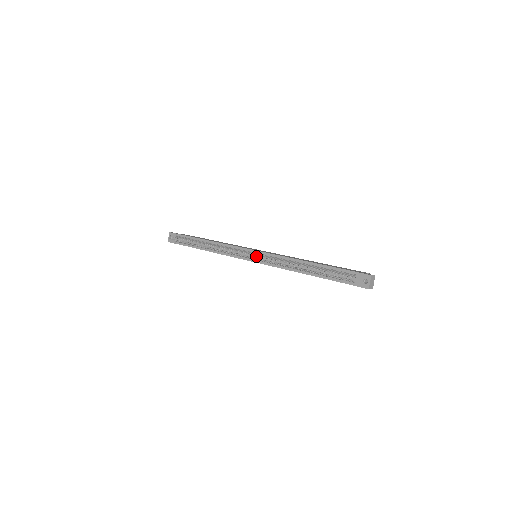
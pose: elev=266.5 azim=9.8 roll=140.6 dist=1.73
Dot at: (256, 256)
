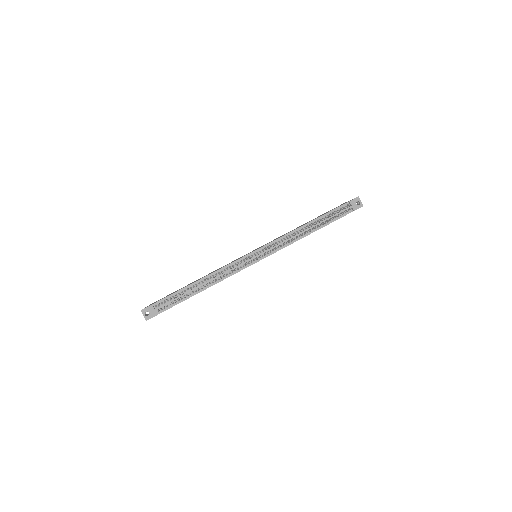
Dot at: (263, 252)
